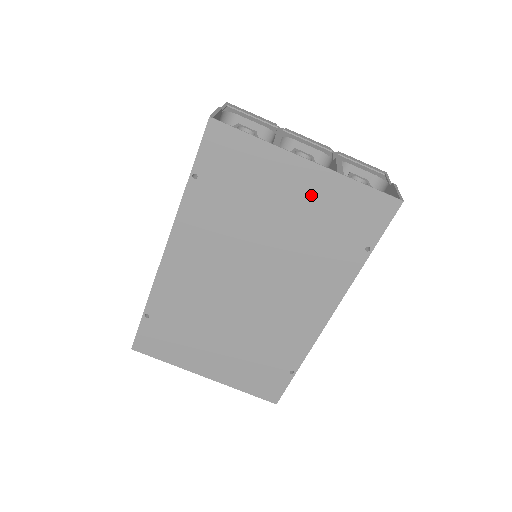
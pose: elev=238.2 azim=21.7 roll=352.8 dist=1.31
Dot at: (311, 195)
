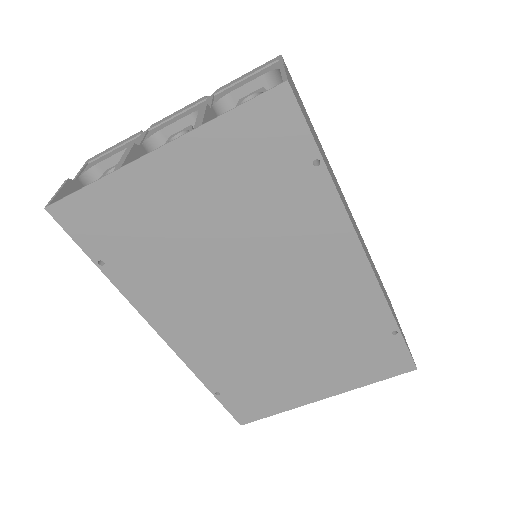
Dot at: (200, 175)
